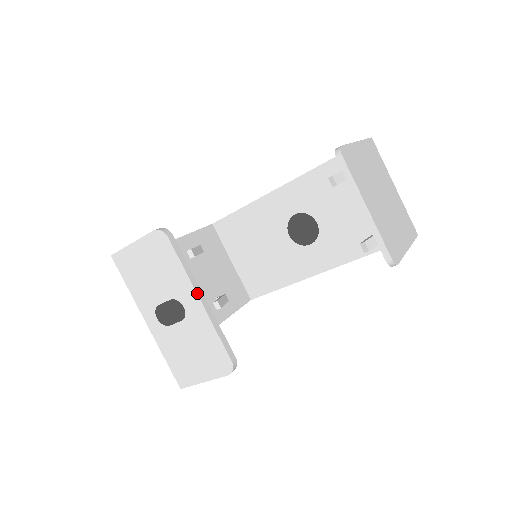
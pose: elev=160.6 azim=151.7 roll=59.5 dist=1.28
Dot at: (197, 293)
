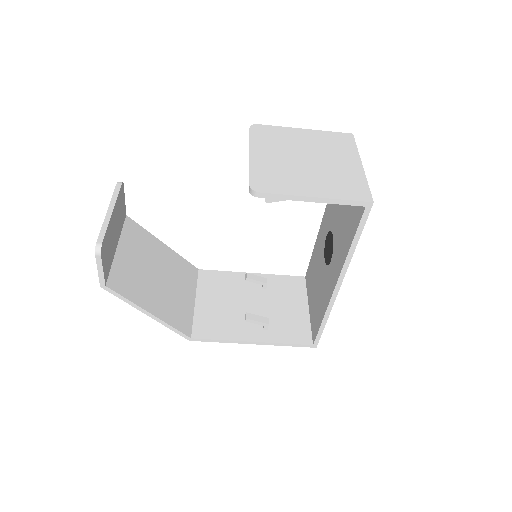
Dot at: (109, 208)
